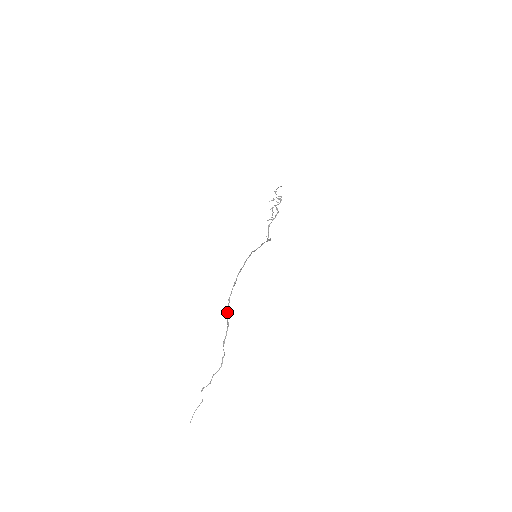
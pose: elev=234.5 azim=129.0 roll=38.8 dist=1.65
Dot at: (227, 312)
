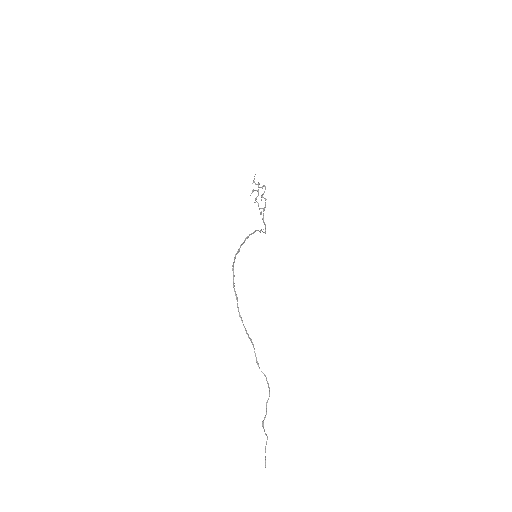
Dot at: (245, 330)
